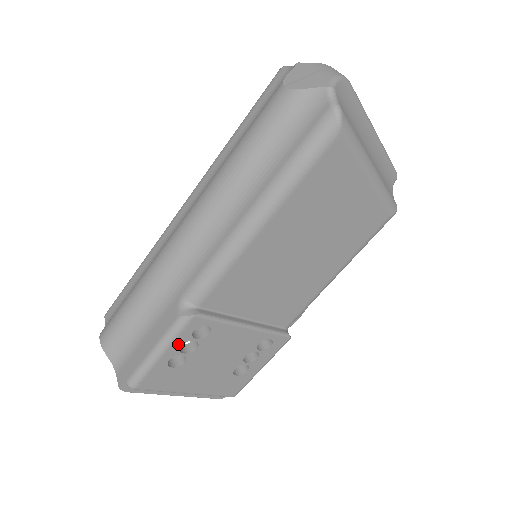
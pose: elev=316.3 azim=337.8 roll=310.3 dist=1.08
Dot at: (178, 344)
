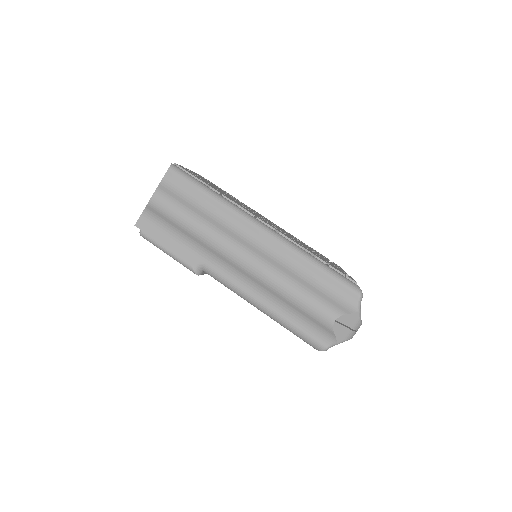
Dot at: occluded
